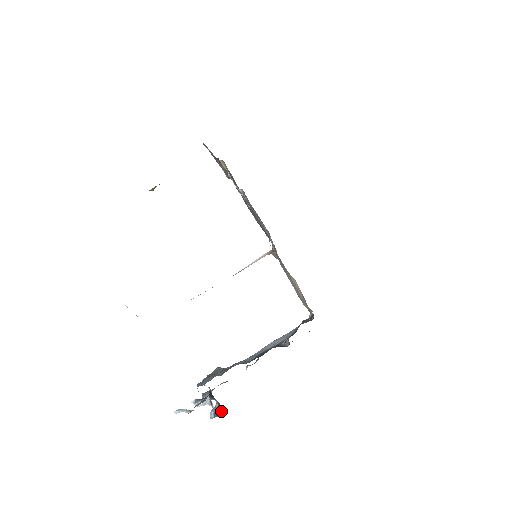
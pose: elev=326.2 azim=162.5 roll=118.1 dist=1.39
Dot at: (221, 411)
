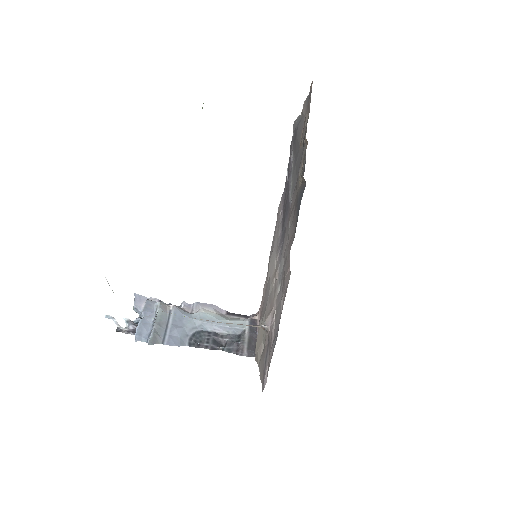
Dot at: occluded
